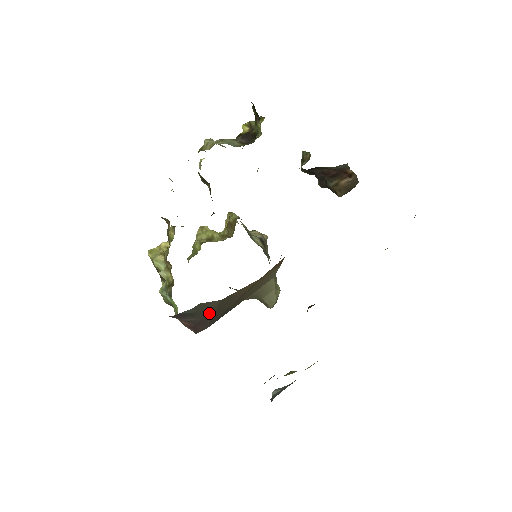
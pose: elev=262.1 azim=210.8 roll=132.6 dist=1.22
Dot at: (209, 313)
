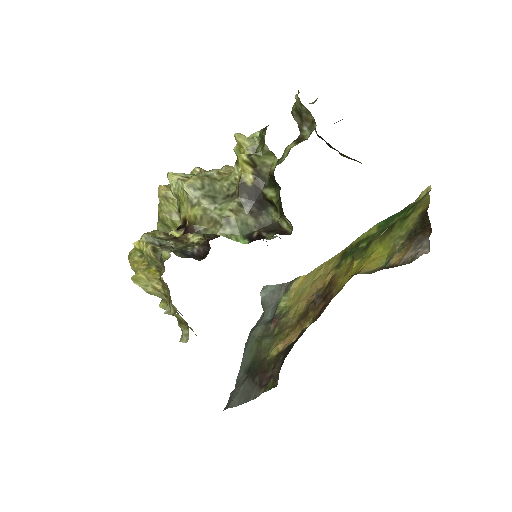
Dot at: occluded
